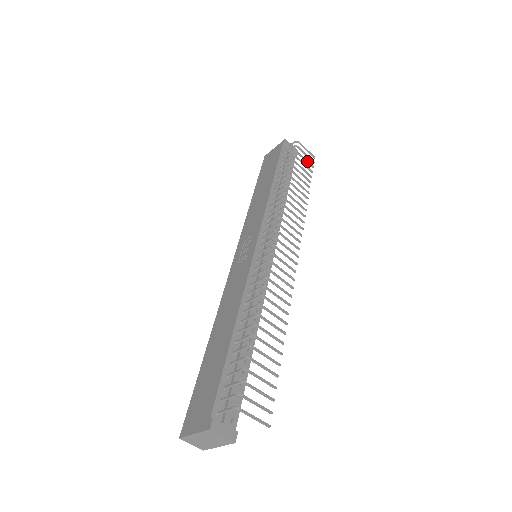
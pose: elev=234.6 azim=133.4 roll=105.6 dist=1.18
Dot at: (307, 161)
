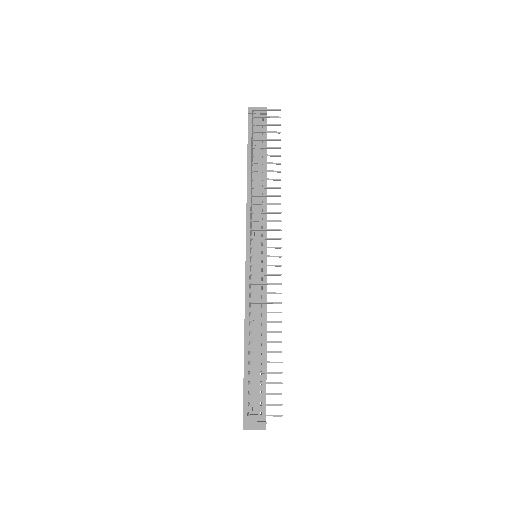
Dot at: (270, 125)
